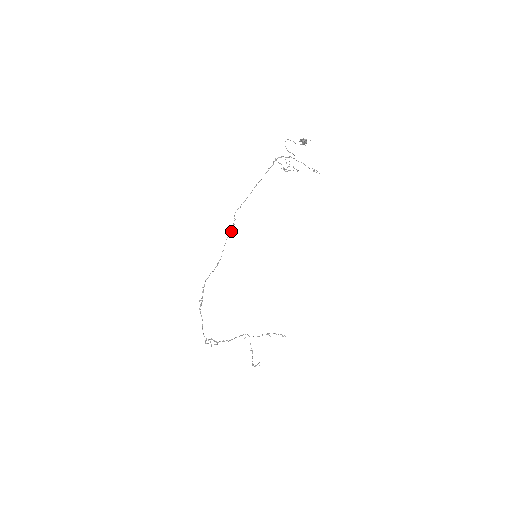
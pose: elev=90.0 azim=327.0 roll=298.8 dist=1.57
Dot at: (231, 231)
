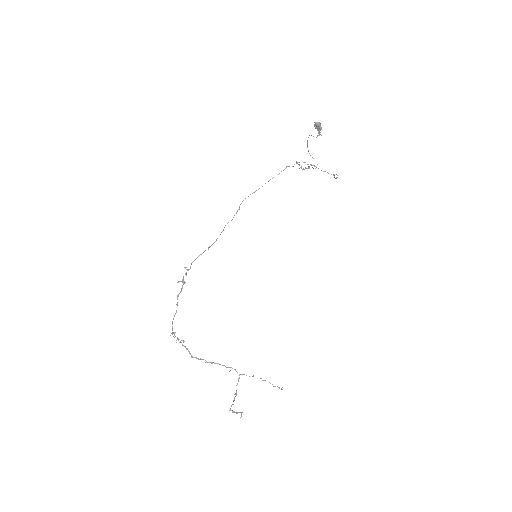
Dot at: occluded
